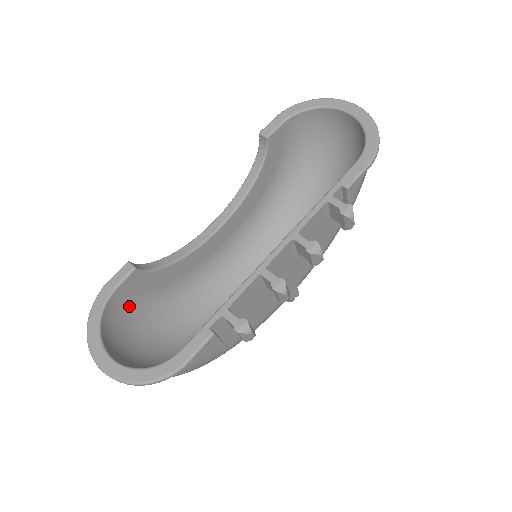
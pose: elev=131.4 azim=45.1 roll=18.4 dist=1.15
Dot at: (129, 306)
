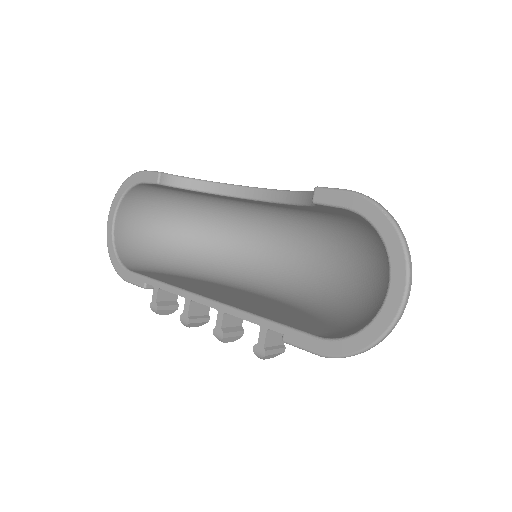
Dot at: (163, 190)
